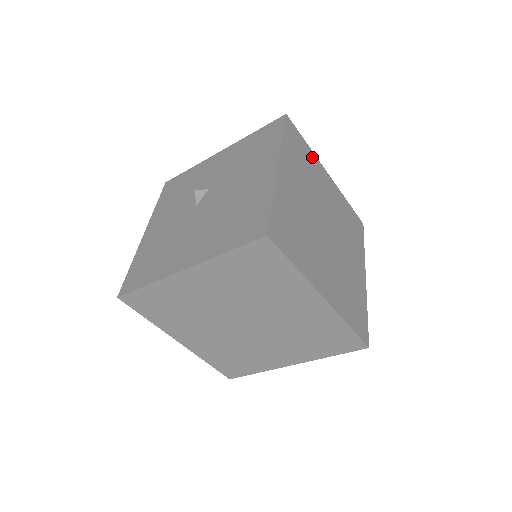
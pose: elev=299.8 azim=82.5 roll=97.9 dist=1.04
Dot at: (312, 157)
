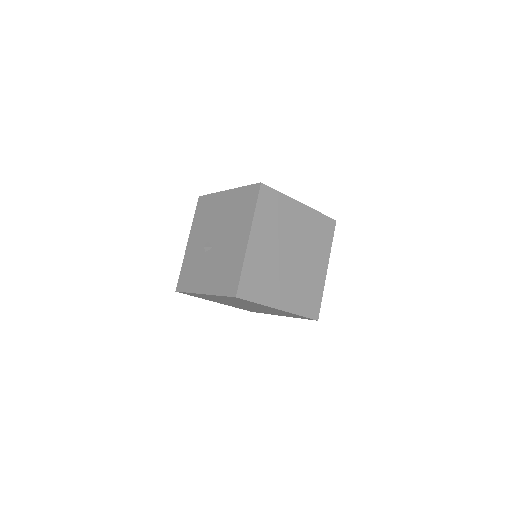
Dot at: occluded
